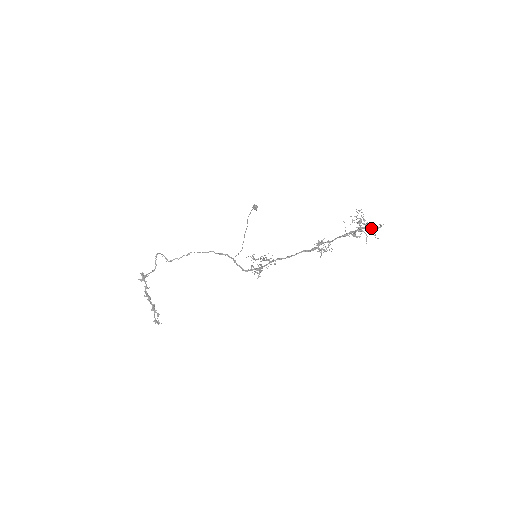
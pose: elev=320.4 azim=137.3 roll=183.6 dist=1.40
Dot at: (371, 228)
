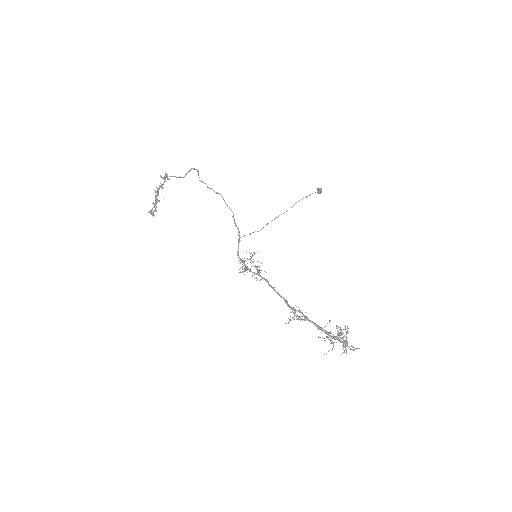
Dot at: (345, 345)
